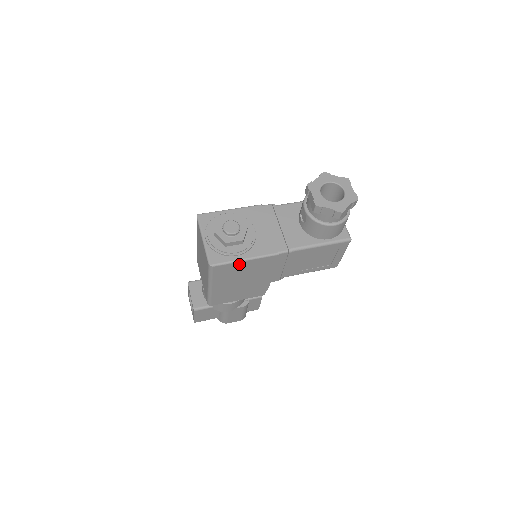
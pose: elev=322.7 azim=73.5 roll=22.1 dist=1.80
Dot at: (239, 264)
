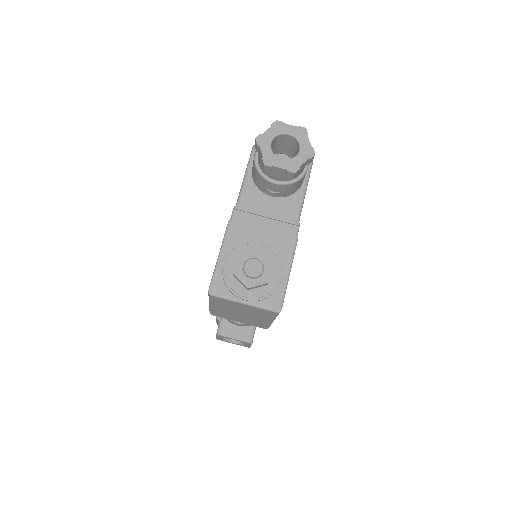
Dot at: occluded
